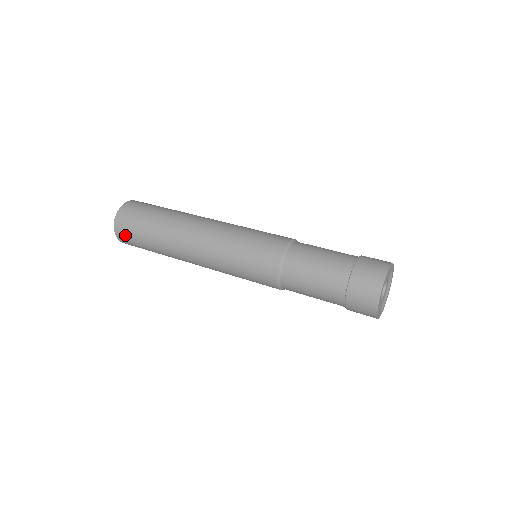
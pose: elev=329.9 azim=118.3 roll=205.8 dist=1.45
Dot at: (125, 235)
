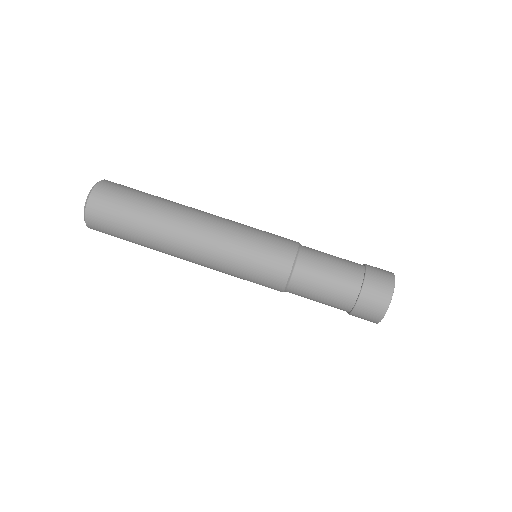
Dot at: occluded
